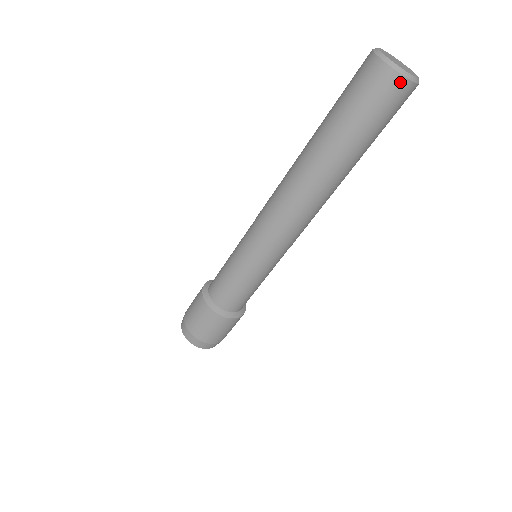
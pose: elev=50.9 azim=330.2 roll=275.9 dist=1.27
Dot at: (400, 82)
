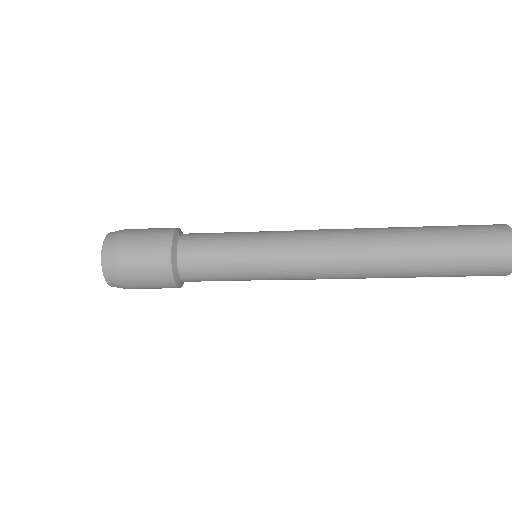
Dot at: occluded
